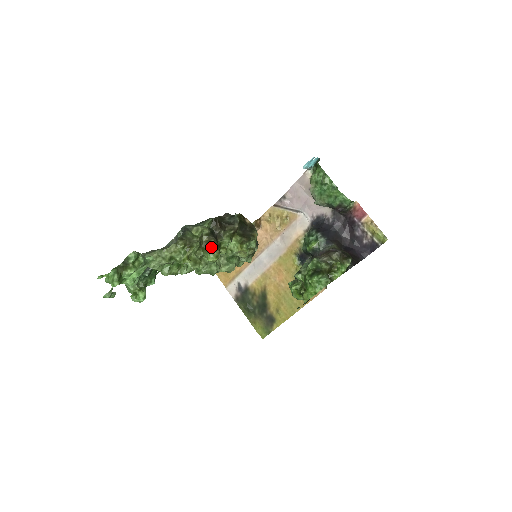
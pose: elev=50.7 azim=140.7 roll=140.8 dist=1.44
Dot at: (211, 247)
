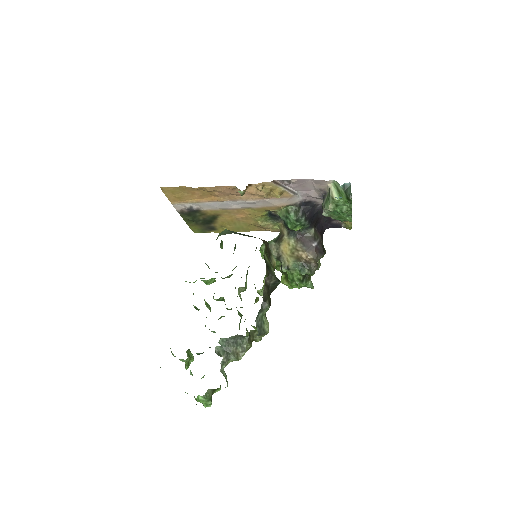
Dot at: occluded
